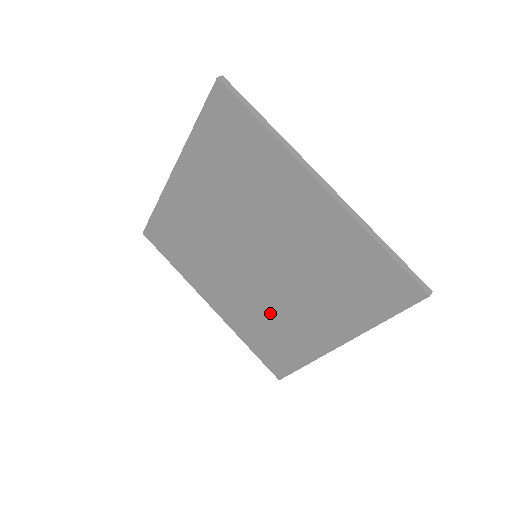
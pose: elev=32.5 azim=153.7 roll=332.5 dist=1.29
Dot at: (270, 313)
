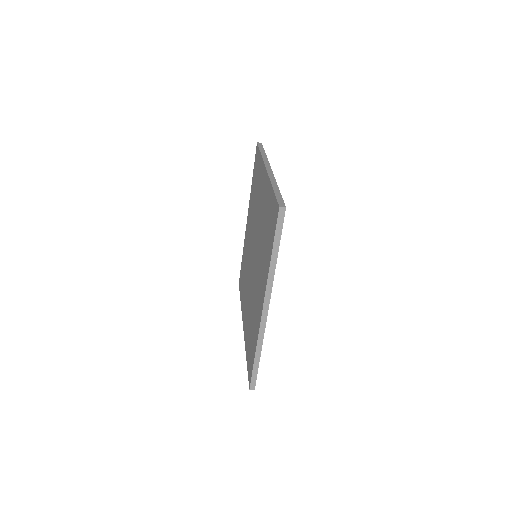
Dot at: occluded
